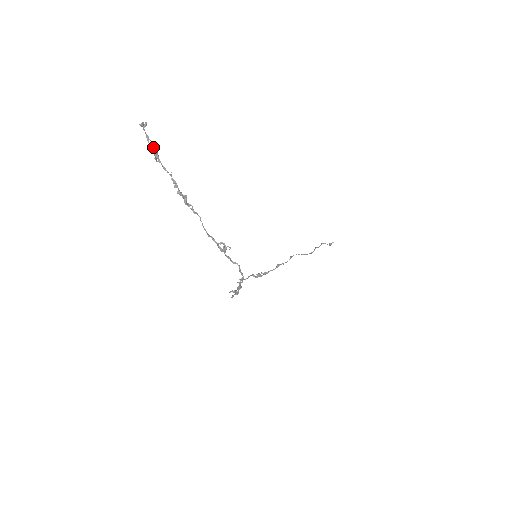
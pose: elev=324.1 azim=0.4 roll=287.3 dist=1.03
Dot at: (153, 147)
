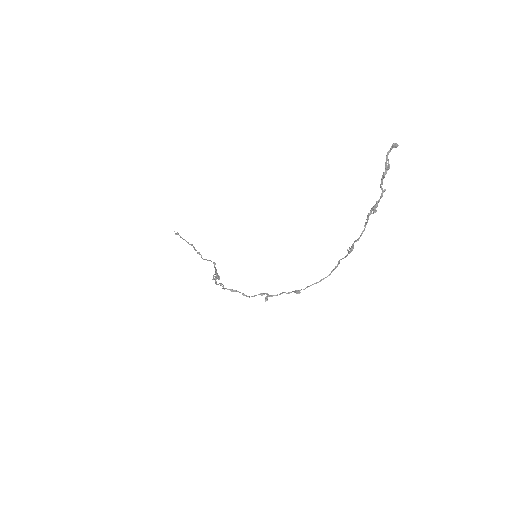
Dot at: (389, 166)
